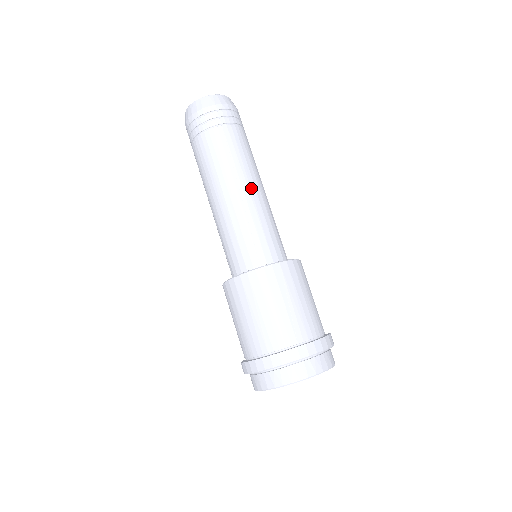
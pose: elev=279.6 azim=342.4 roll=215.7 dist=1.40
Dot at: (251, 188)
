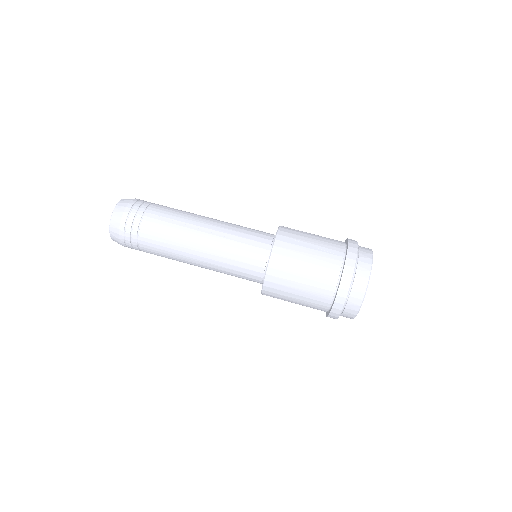
Dot at: (207, 222)
